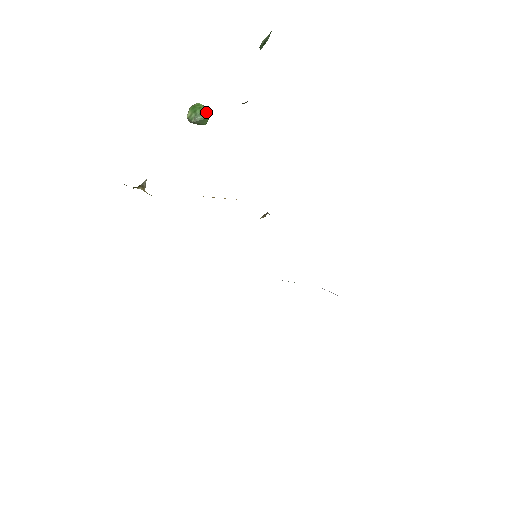
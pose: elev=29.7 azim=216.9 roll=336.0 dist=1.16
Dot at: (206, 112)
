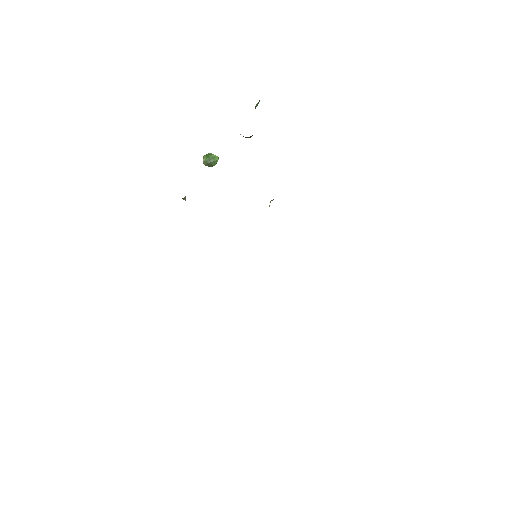
Dot at: (216, 156)
